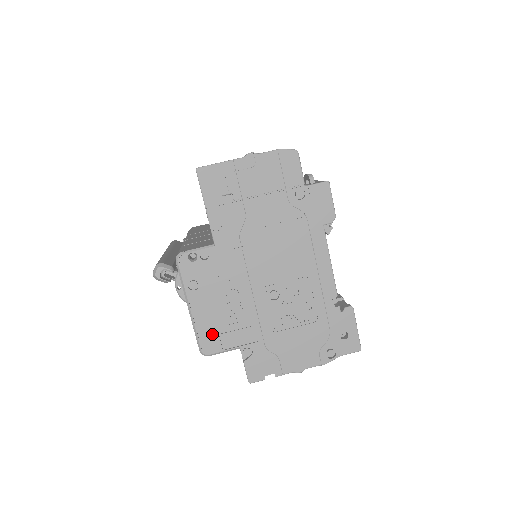
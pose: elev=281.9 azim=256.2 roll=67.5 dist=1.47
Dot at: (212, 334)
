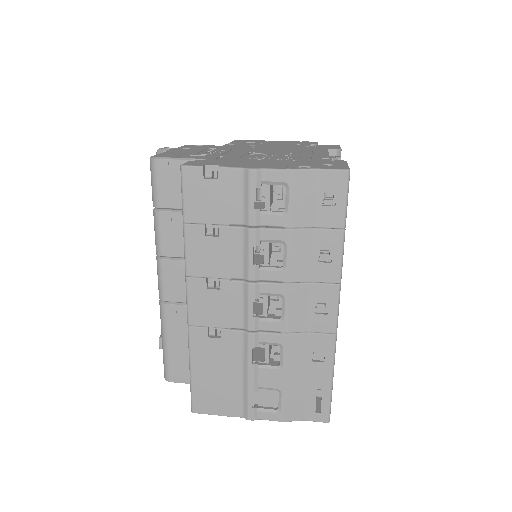
Dot at: (174, 155)
